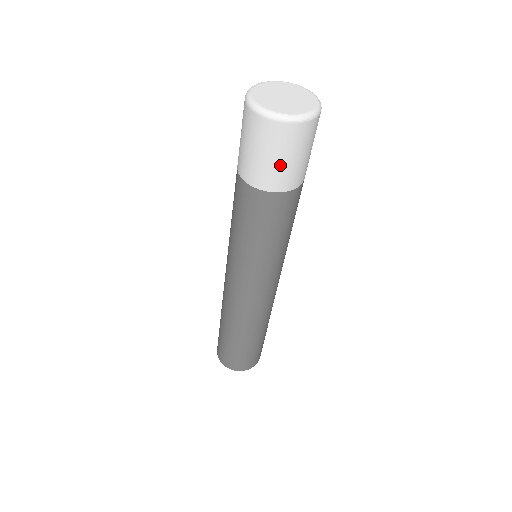
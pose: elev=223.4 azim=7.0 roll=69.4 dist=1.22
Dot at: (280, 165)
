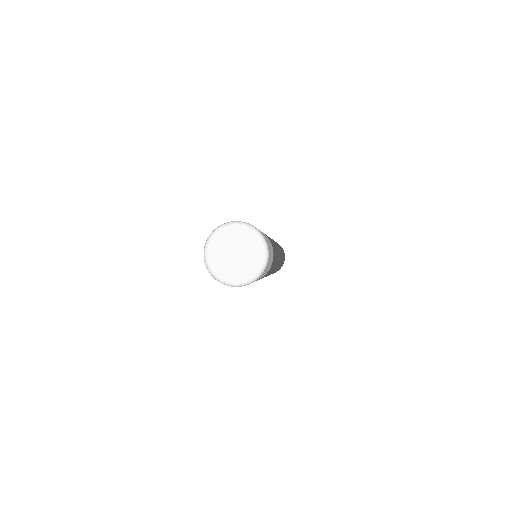
Dot at: occluded
